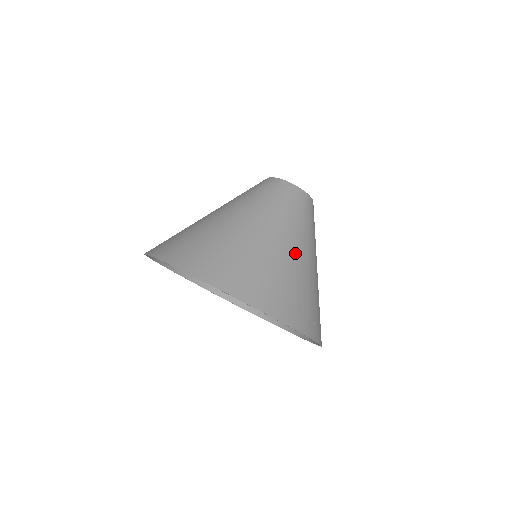
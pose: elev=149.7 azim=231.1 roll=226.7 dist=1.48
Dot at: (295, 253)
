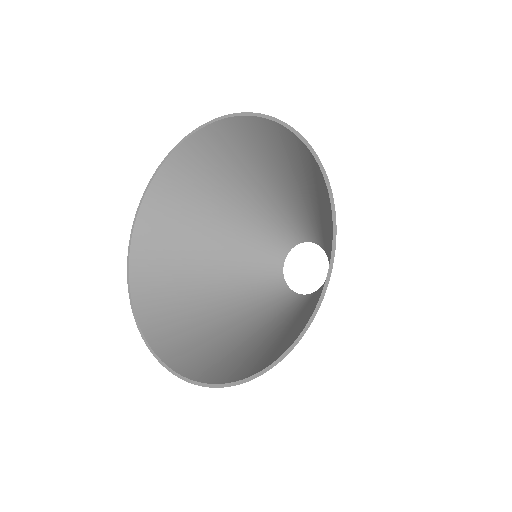
Dot at: occluded
